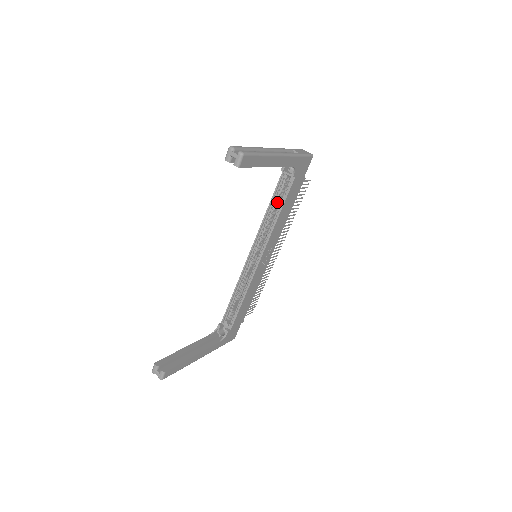
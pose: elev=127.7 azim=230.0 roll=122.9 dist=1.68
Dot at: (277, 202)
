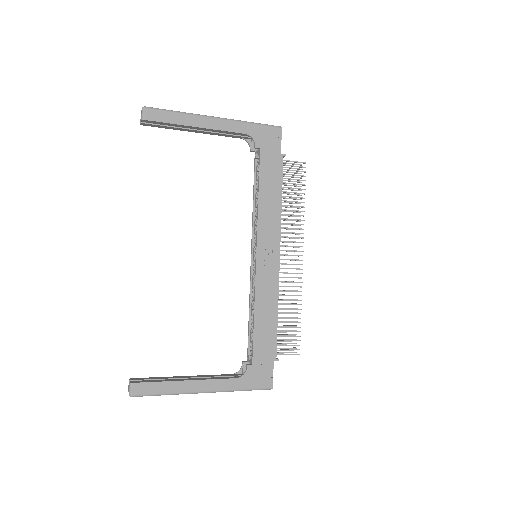
Dot at: occluded
